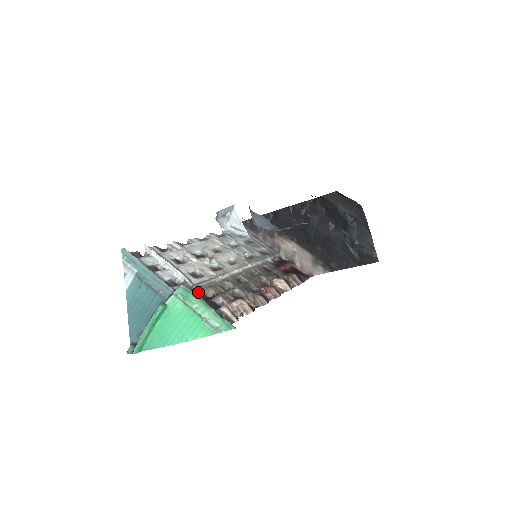
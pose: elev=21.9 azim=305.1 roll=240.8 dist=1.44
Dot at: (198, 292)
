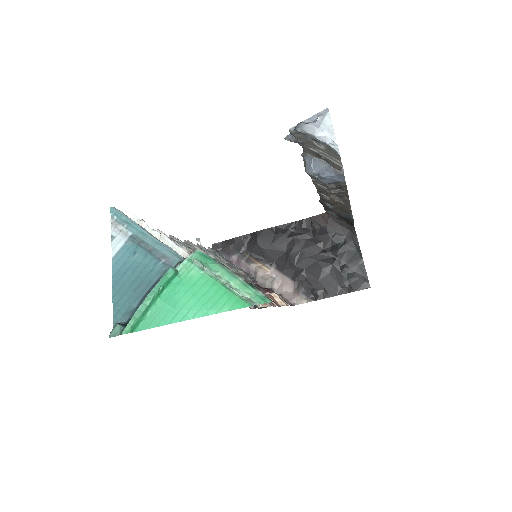
Dot at: occluded
